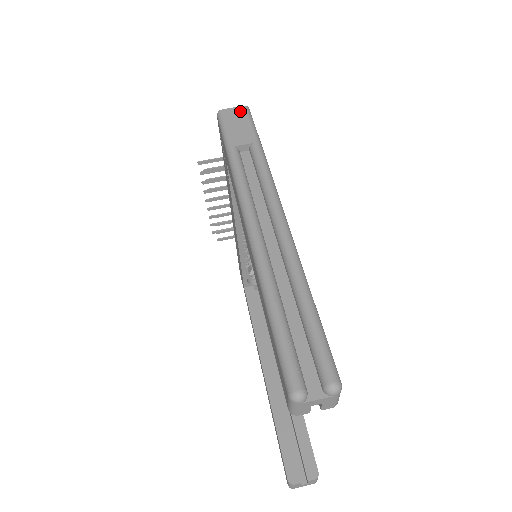
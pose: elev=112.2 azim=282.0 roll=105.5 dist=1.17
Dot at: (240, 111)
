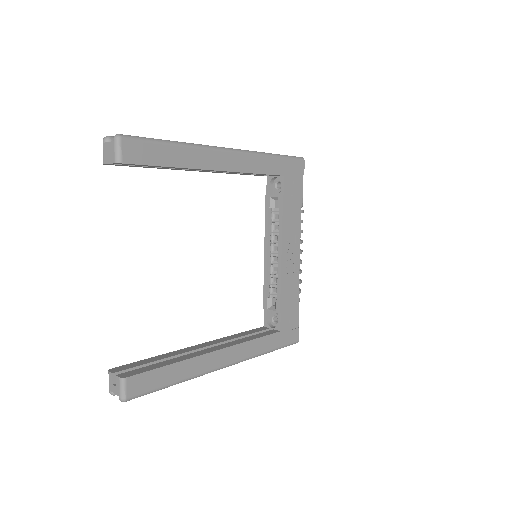
Dot at: occluded
